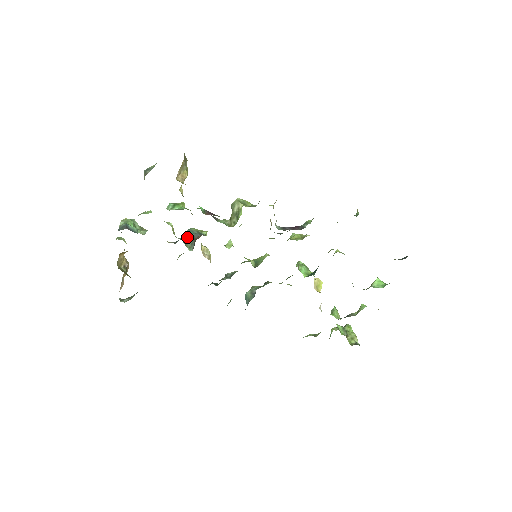
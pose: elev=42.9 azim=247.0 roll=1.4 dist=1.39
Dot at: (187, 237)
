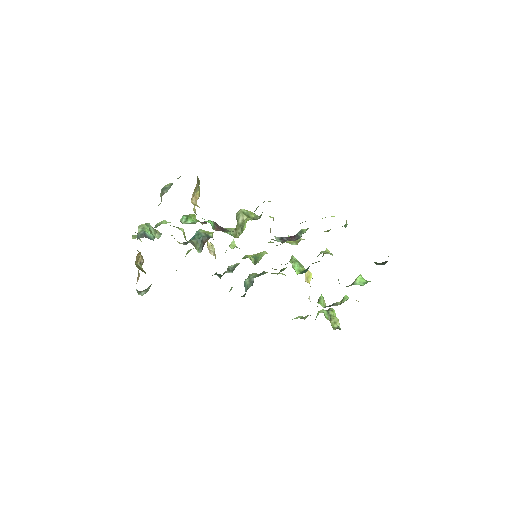
Dot at: (196, 240)
